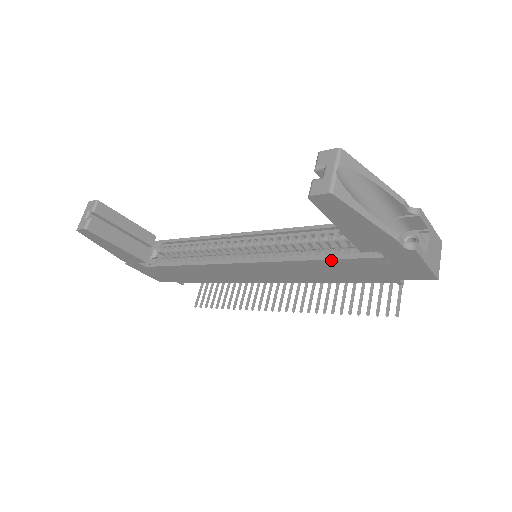
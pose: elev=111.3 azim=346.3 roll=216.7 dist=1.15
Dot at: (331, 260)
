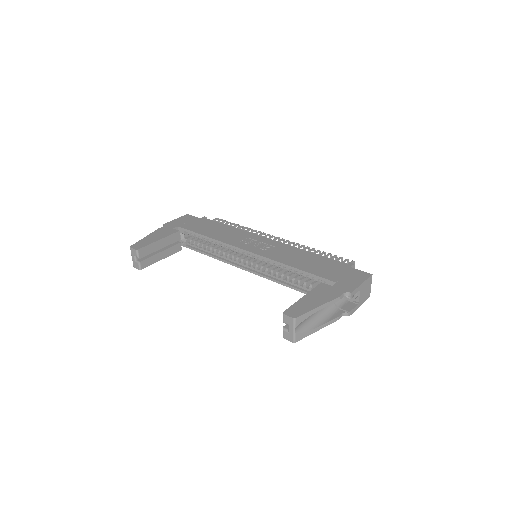
Dot at: (305, 293)
